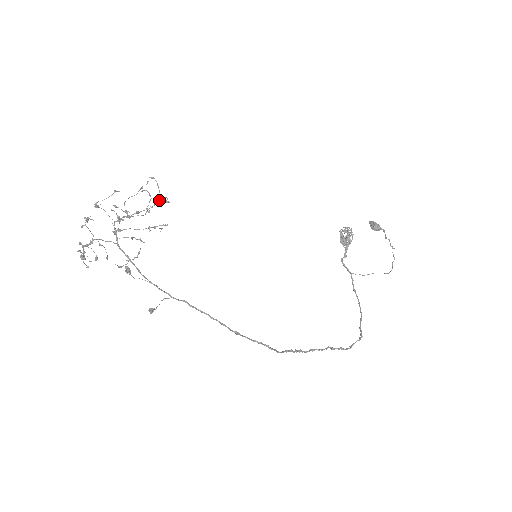
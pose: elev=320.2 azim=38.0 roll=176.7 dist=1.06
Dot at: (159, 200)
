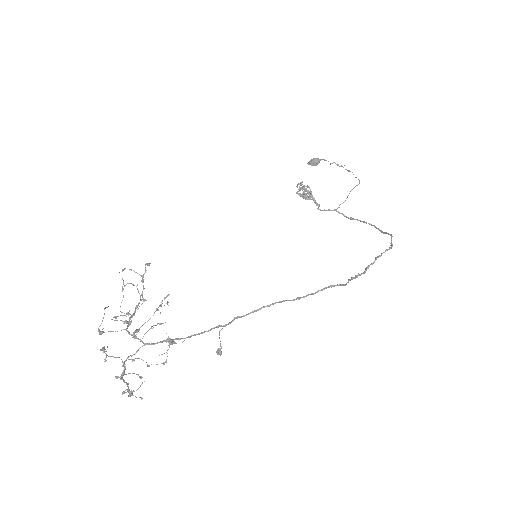
Dot at: (143, 275)
